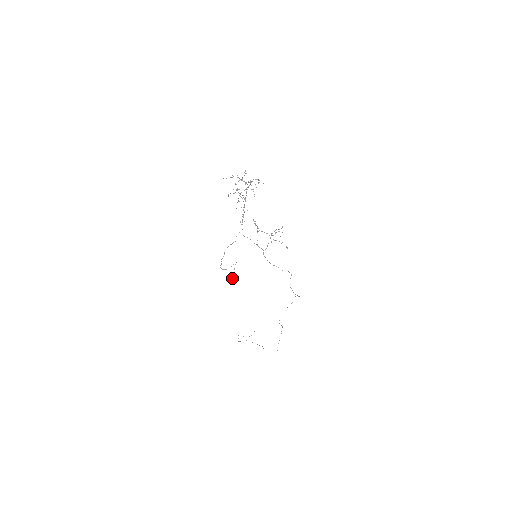
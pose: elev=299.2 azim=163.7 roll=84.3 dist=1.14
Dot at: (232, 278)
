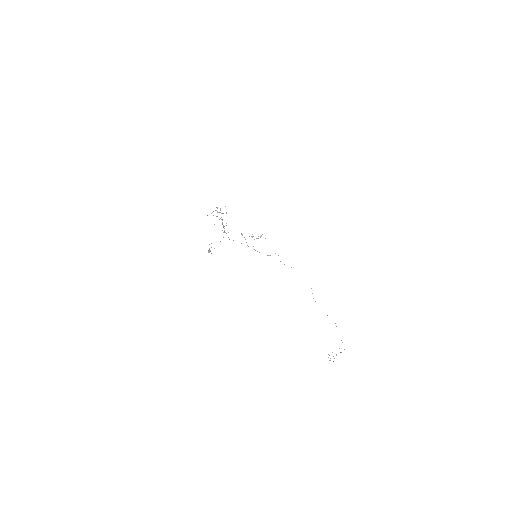
Dot at: (208, 250)
